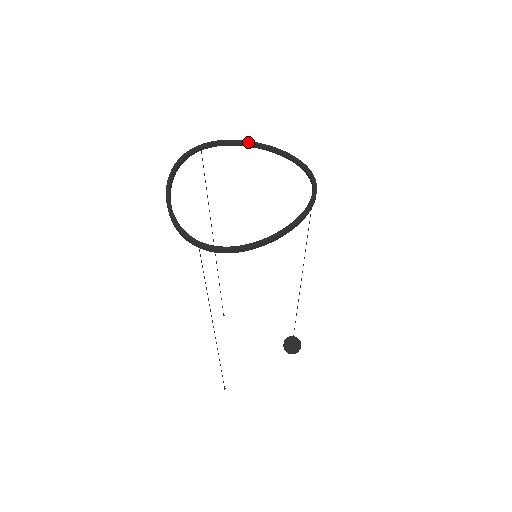
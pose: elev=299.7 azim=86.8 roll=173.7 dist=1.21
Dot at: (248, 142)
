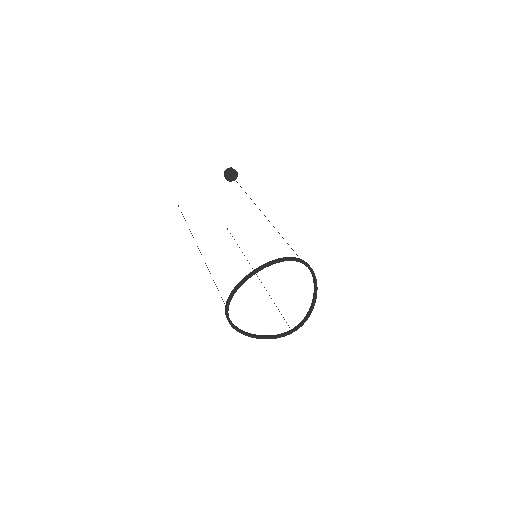
Dot at: (244, 282)
